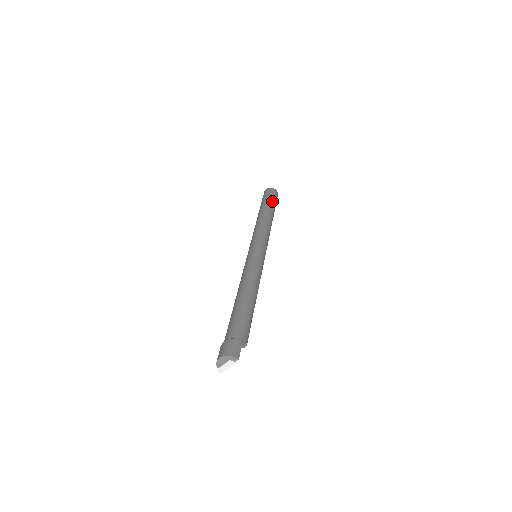
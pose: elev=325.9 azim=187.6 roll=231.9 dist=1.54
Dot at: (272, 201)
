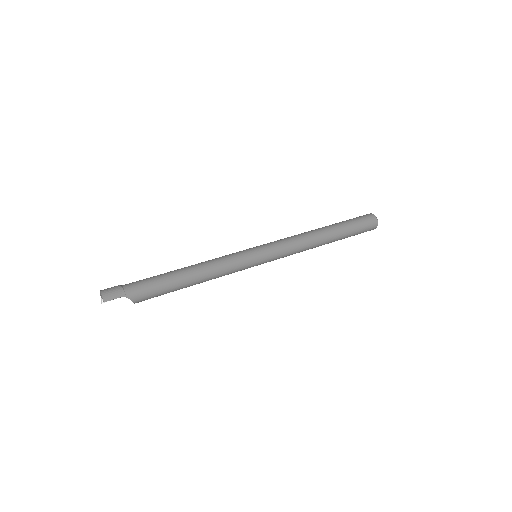
Dot at: (351, 226)
